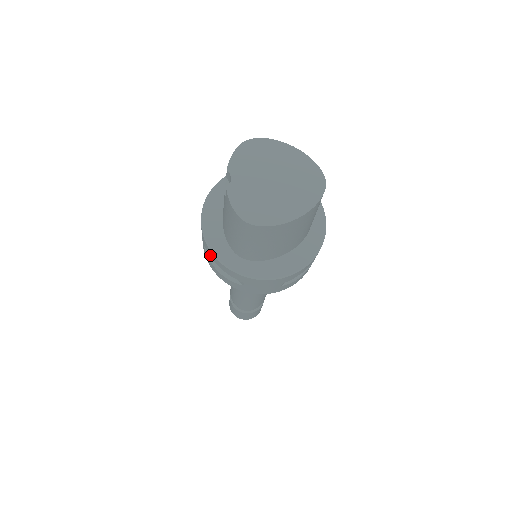
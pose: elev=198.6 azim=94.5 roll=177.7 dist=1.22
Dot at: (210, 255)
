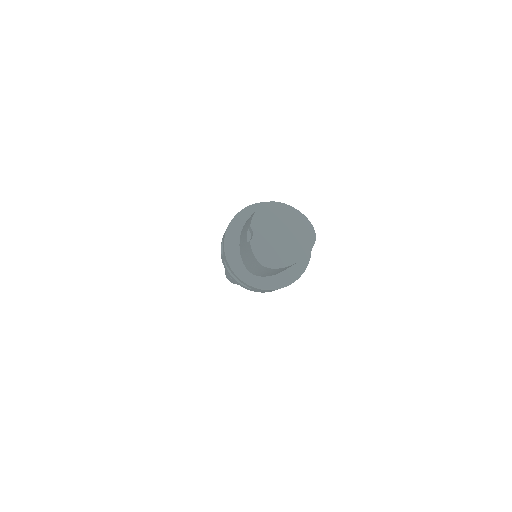
Dot at: (230, 270)
